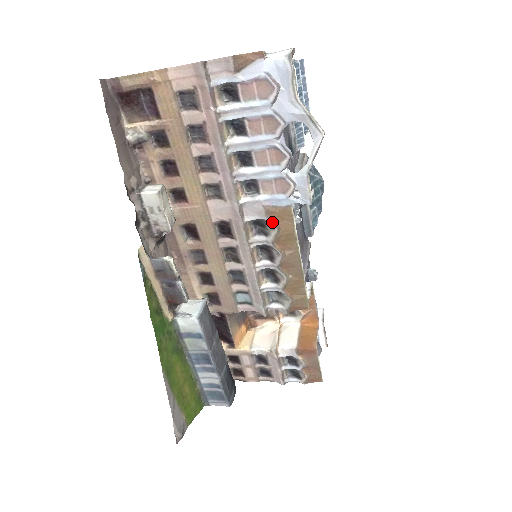
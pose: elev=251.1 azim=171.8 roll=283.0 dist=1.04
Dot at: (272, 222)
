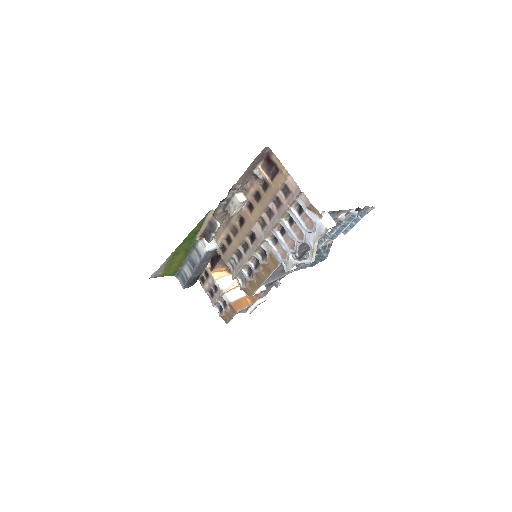
Dot at: (268, 259)
